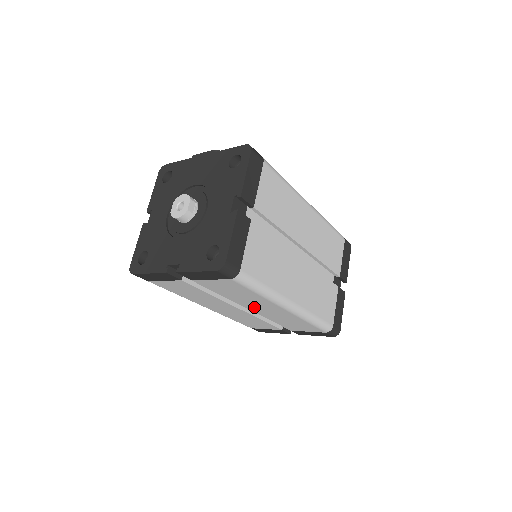
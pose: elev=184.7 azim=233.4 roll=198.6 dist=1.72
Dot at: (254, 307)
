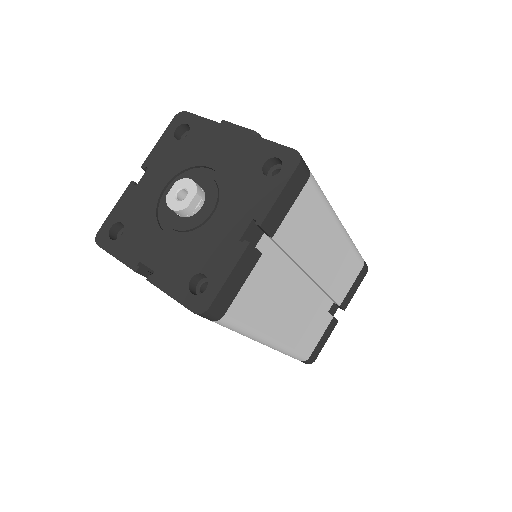
Dot at: occluded
